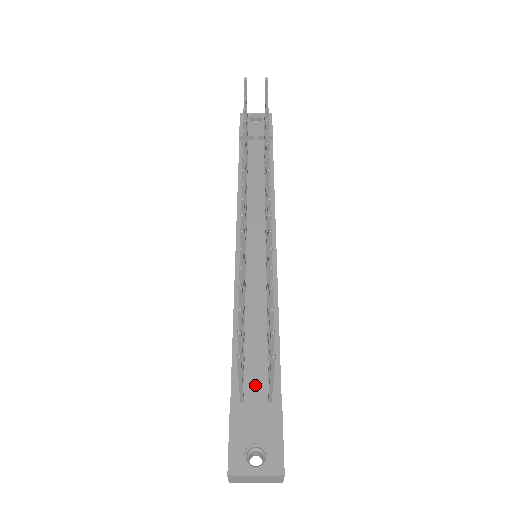
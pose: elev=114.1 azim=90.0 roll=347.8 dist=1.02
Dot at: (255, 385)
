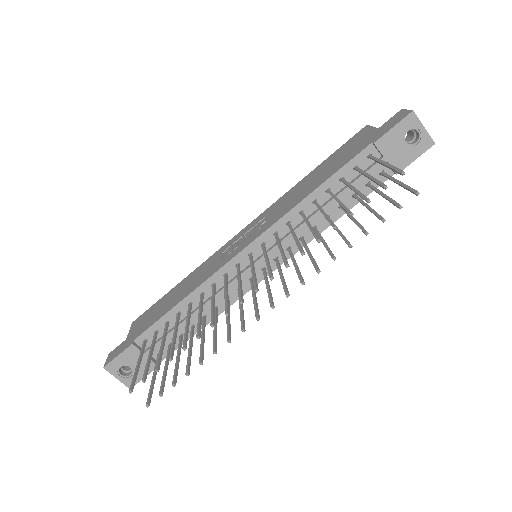
Dot at: (158, 344)
